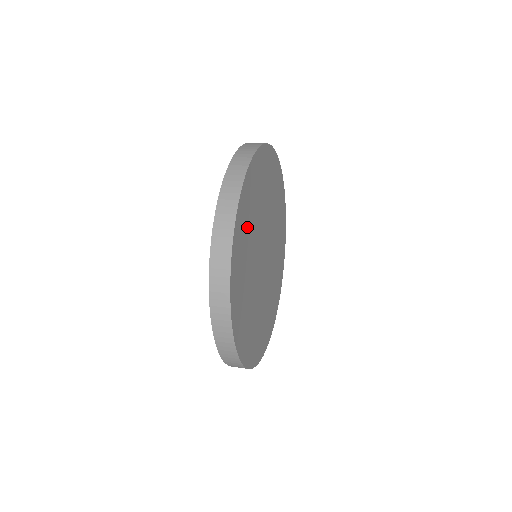
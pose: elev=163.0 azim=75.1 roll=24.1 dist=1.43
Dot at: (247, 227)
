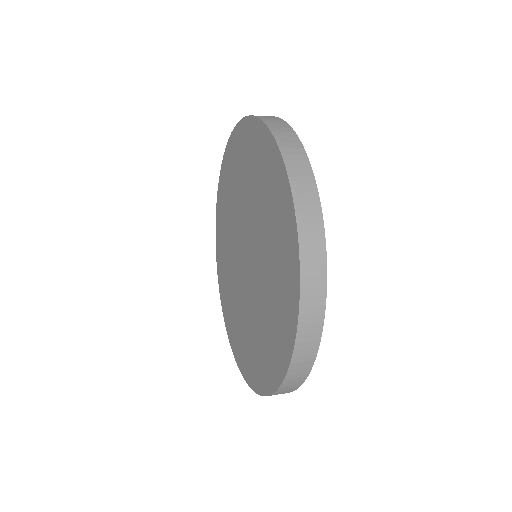
Dot at: occluded
